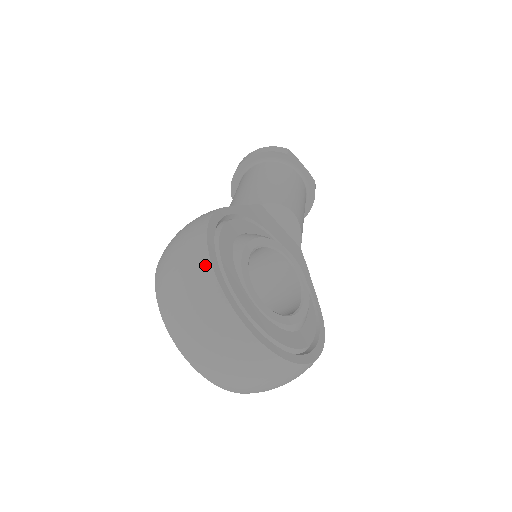
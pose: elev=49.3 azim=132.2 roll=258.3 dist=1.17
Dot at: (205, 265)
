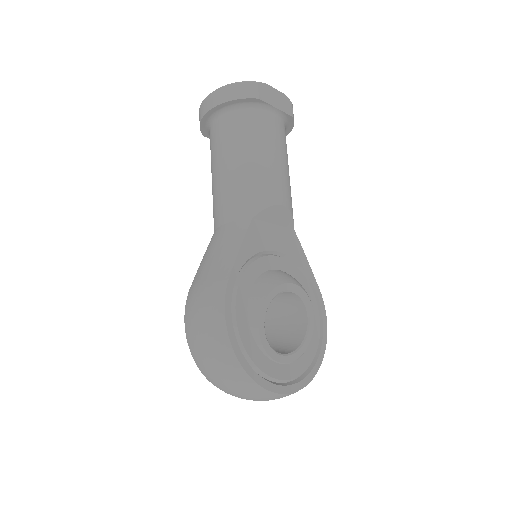
Dot at: (236, 367)
